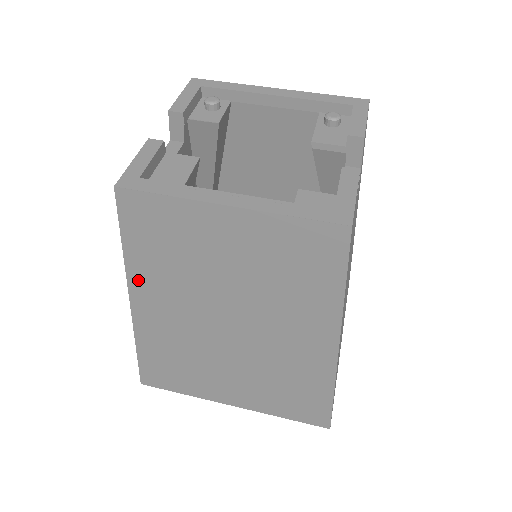
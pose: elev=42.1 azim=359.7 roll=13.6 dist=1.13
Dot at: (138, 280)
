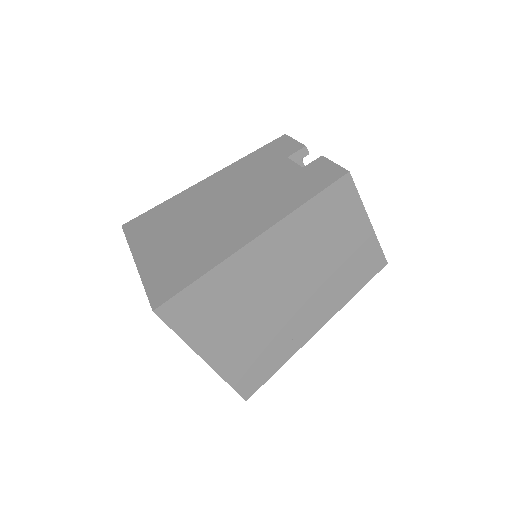
Dot at: (288, 224)
